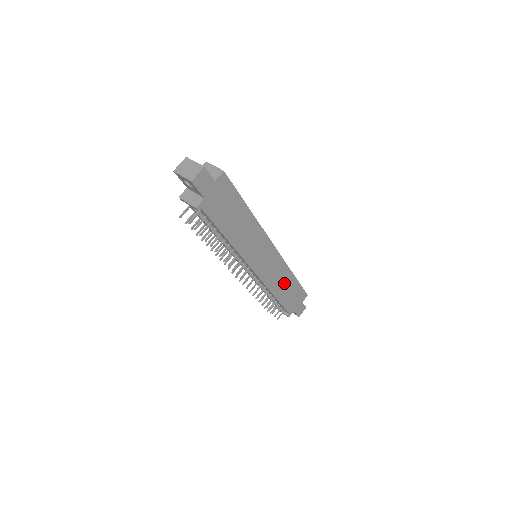
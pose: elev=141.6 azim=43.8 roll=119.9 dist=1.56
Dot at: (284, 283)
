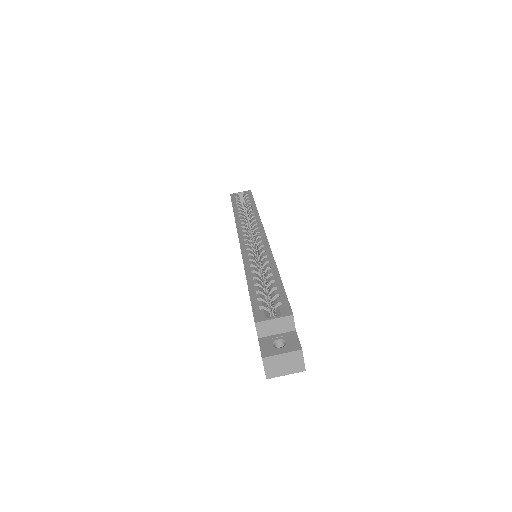
Dot at: occluded
